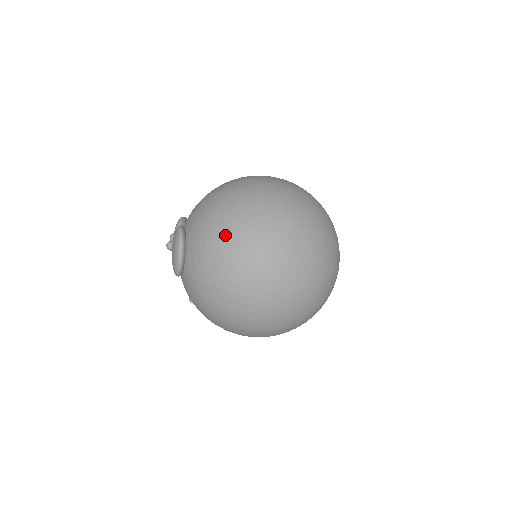
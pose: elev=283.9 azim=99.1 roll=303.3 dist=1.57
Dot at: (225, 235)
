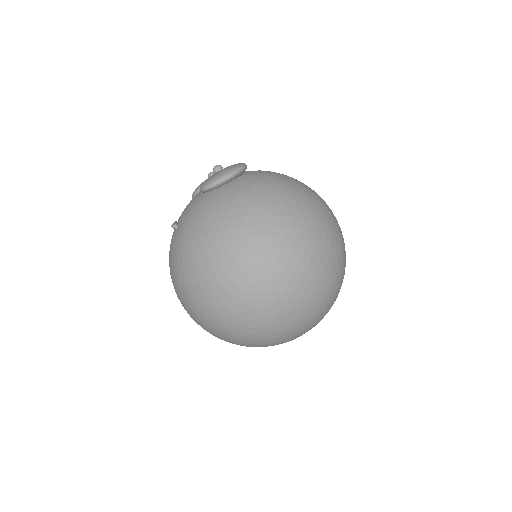
Dot at: (292, 192)
